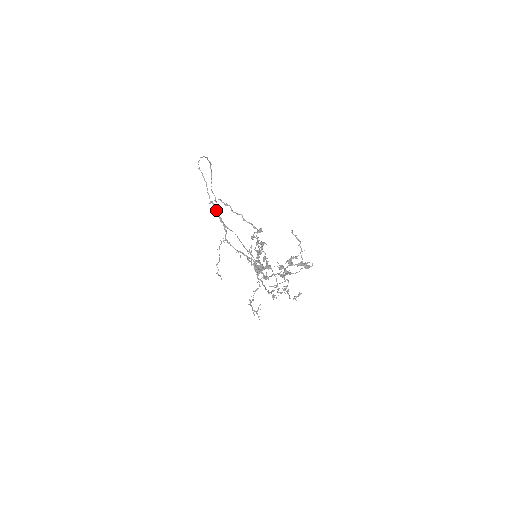
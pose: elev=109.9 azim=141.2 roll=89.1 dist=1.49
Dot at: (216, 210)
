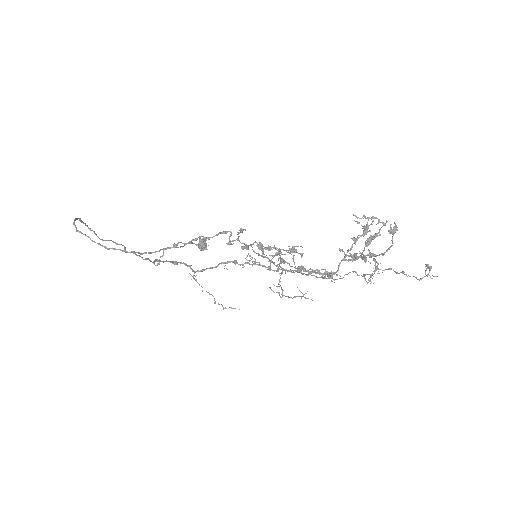
Dot at: occluded
